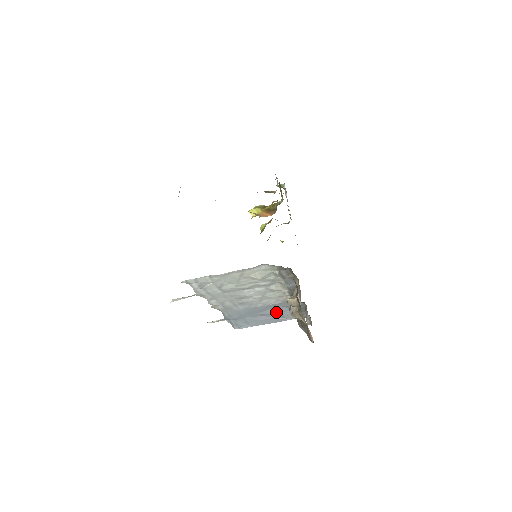
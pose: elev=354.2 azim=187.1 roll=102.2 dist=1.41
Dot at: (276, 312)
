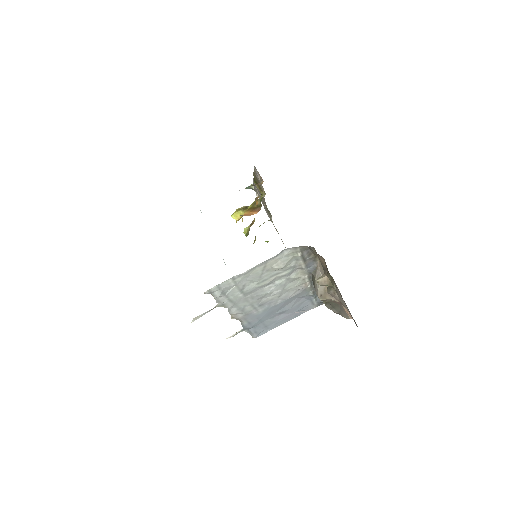
Dot at: (294, 306)
